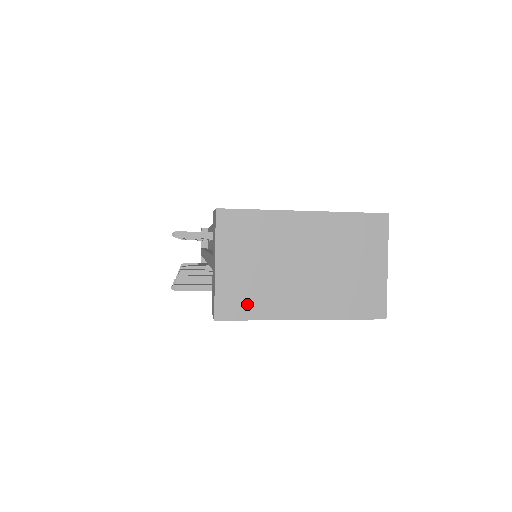
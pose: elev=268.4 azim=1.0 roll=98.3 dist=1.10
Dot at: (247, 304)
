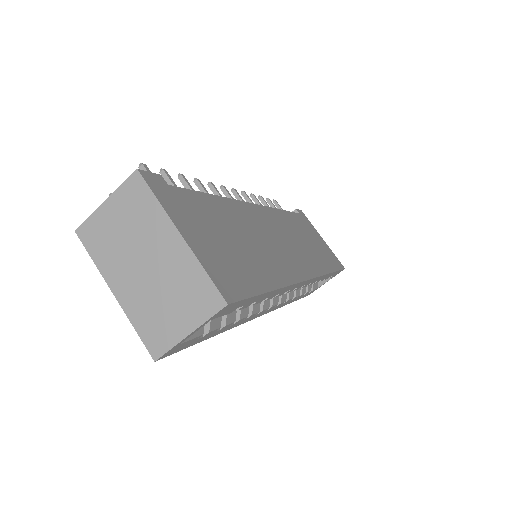
Dot at: (97, 245)
